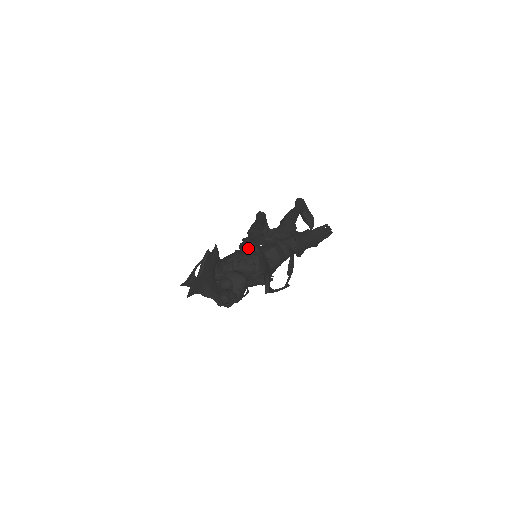
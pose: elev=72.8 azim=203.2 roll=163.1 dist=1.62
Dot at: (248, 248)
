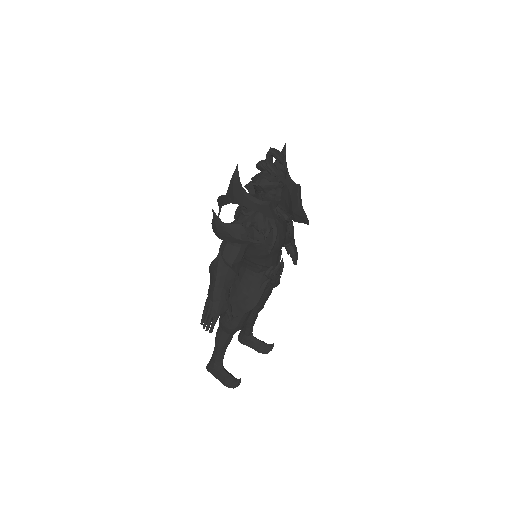
Dot at: occluded
